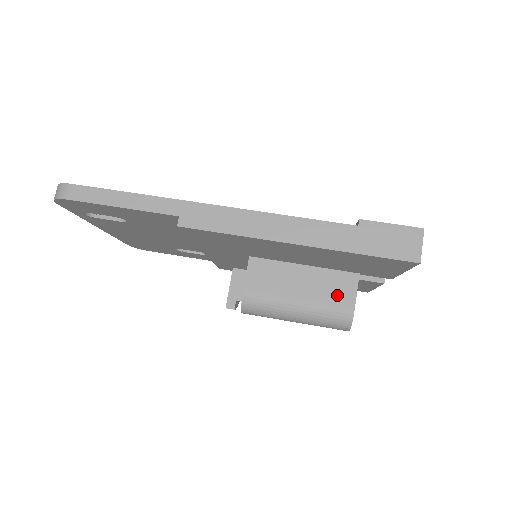
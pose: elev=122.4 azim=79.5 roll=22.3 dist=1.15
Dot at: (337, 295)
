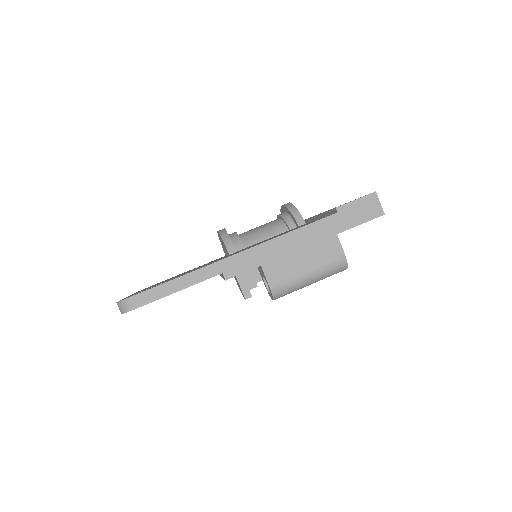
Dot at: (330, 253)
